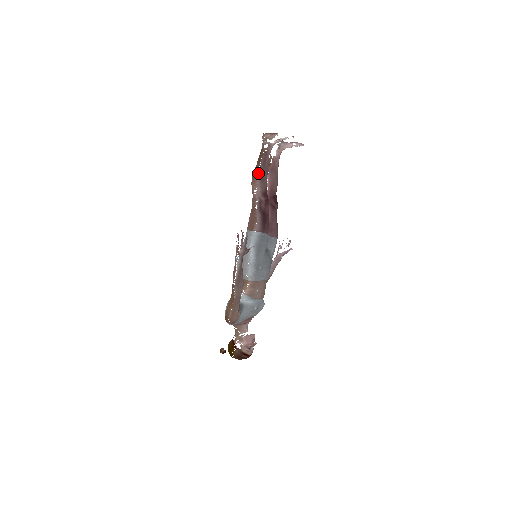
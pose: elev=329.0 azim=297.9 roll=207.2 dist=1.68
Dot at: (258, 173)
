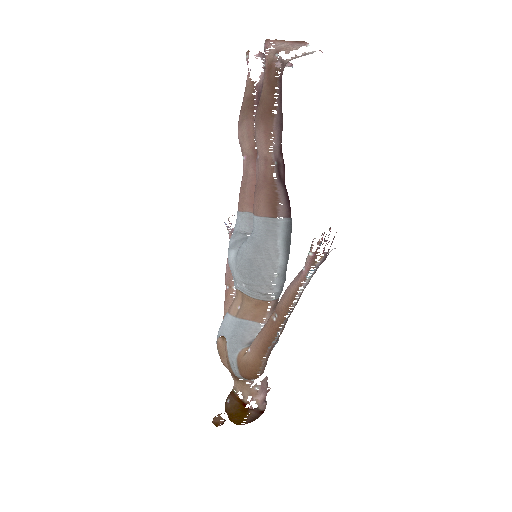
Dot at: (275, 114)
